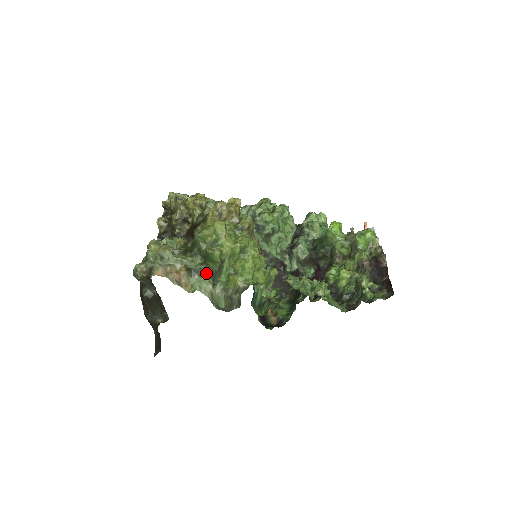
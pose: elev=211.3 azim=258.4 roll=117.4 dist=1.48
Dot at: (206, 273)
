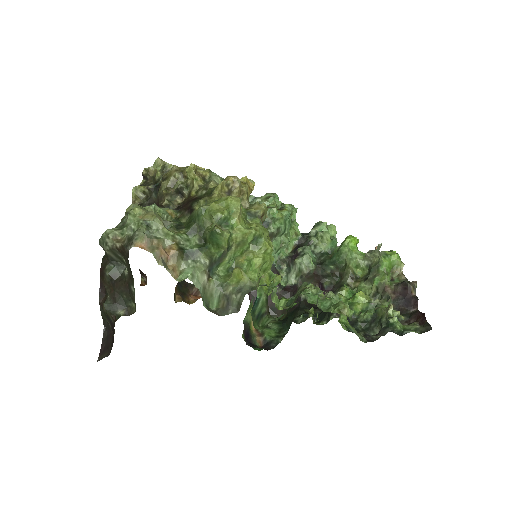
Dot at: (203, 259)
